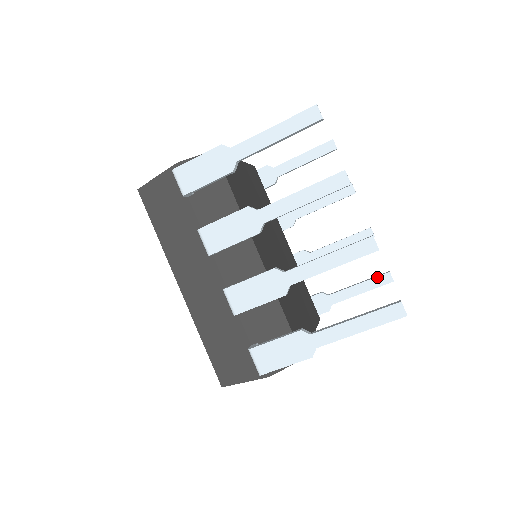
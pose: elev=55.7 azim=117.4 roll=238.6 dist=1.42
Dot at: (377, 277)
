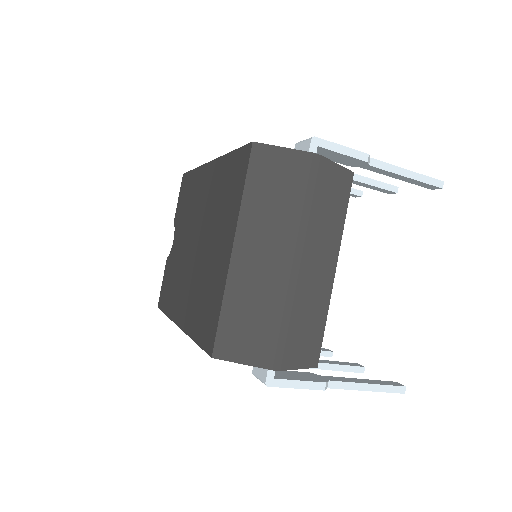
Dot at: occluded
